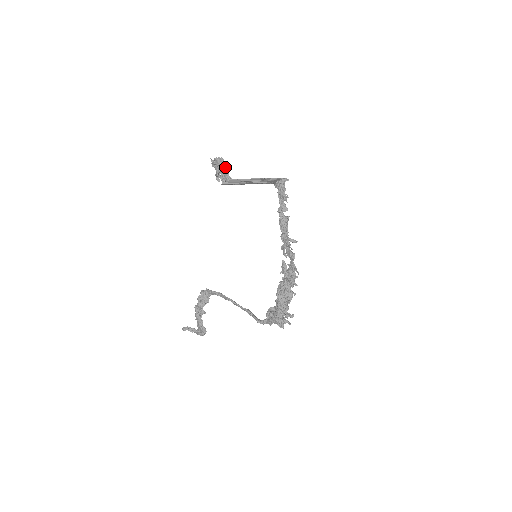
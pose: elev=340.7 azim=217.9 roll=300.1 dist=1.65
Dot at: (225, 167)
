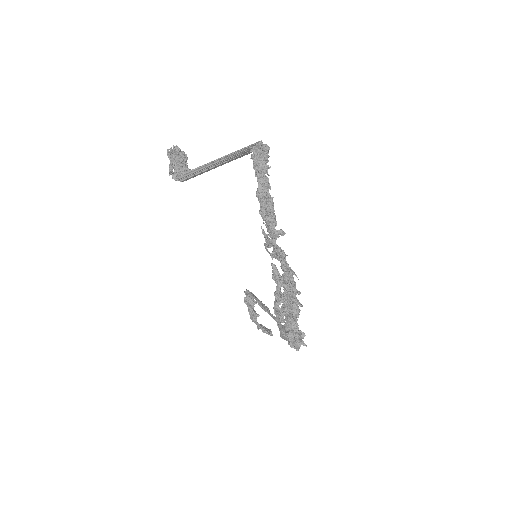
Dot at: (178, 158)
